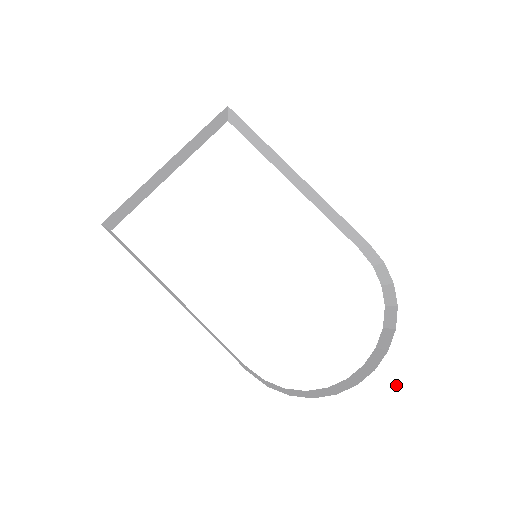
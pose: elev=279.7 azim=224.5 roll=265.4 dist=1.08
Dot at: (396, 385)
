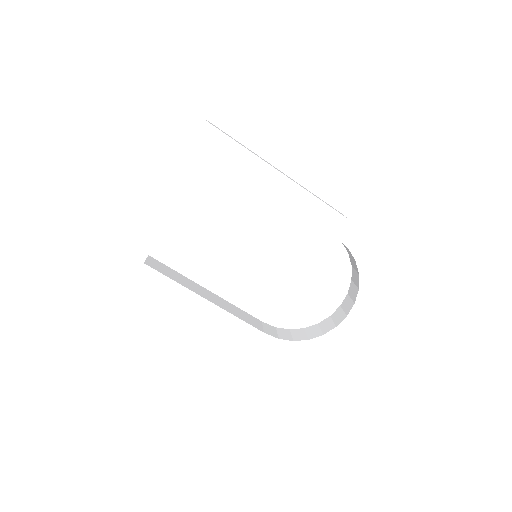
Dot at: (361, 322)
